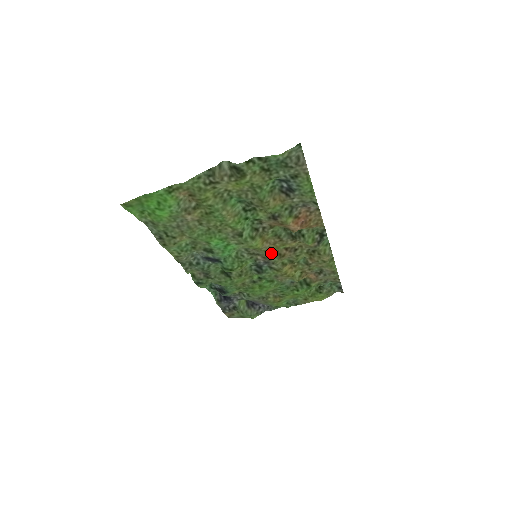
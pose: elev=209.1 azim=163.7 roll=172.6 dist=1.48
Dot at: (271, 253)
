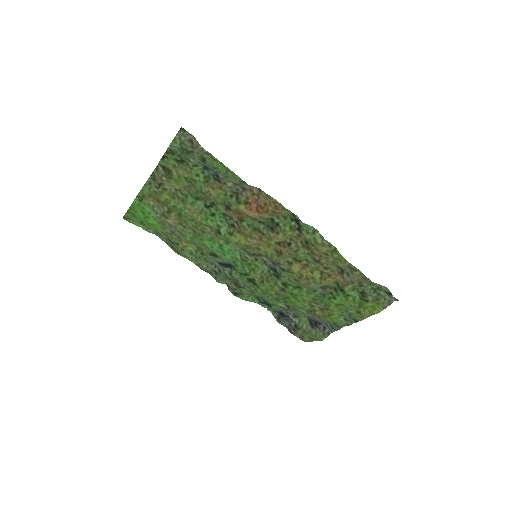
Dot at: (269, 251)
